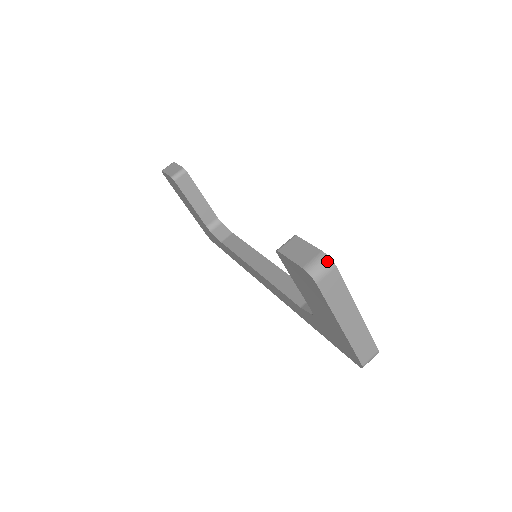
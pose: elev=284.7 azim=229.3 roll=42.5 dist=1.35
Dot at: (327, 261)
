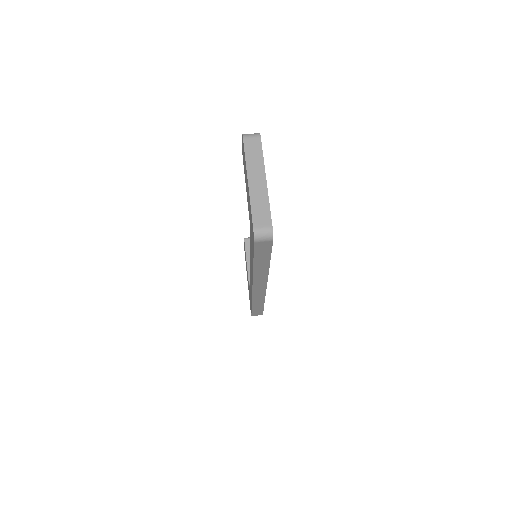
Dot at: (257, 133)
